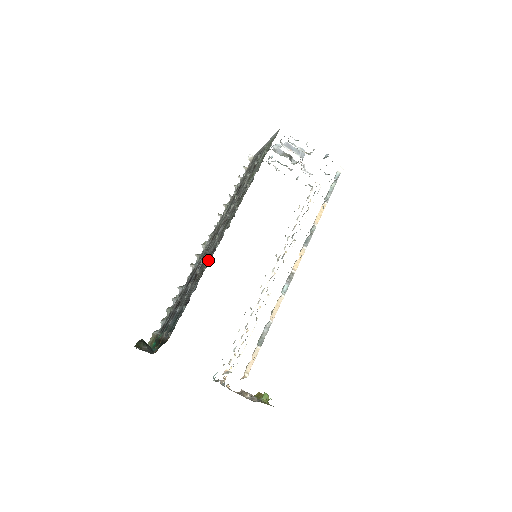
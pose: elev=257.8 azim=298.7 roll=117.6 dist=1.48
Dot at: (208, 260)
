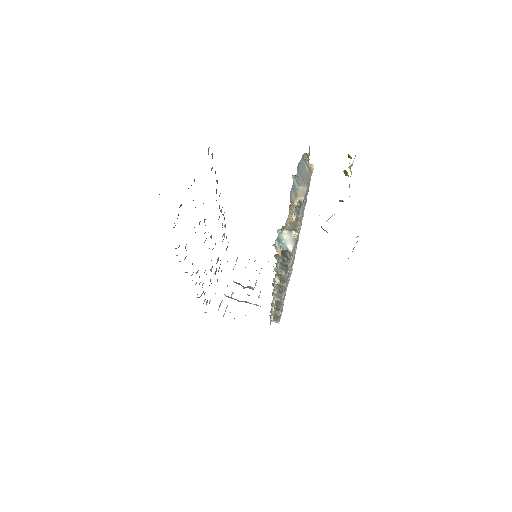
Dot at: occluded
